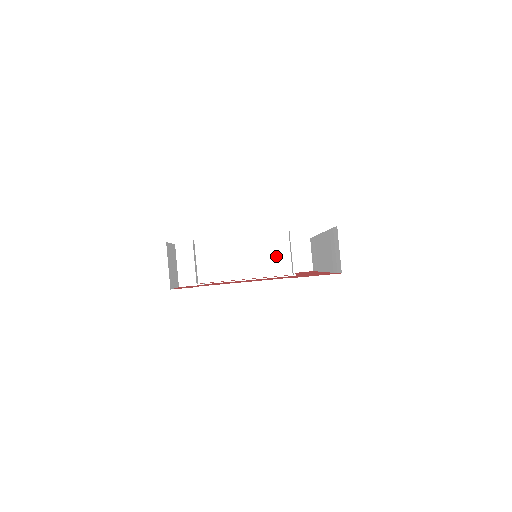
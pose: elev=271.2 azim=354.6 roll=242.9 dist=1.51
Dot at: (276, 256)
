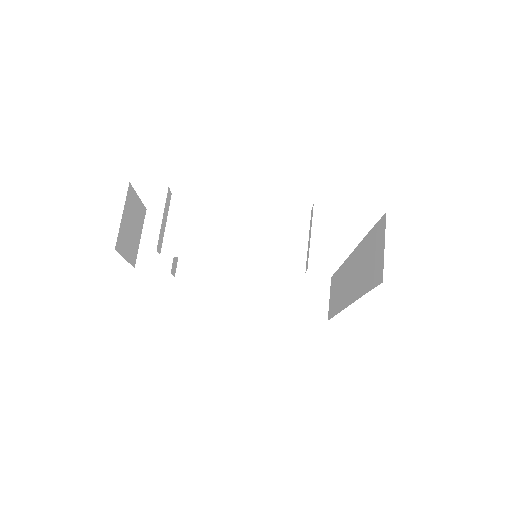
Dot at: (286, 241)
